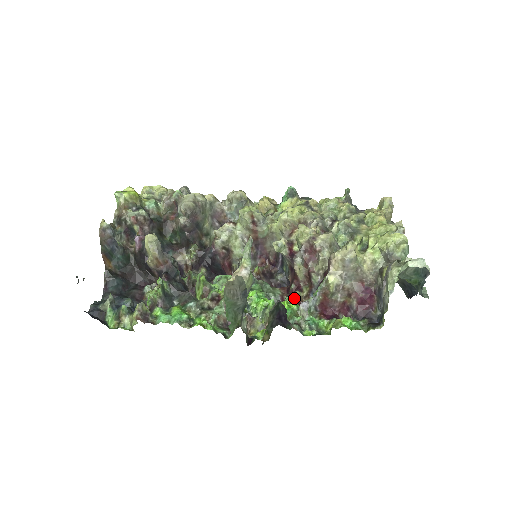
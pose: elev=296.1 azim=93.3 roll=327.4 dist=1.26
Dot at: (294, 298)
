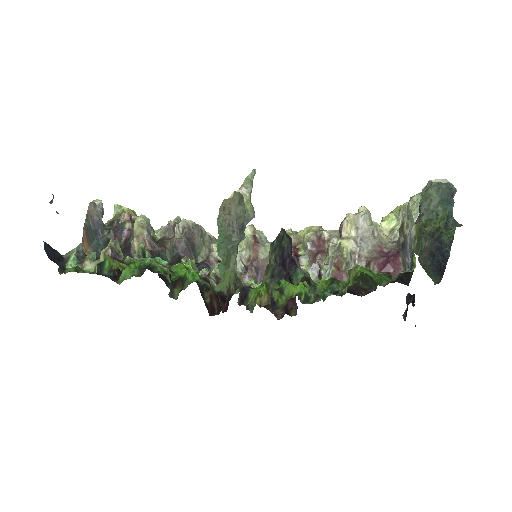
Dot at: occluded
